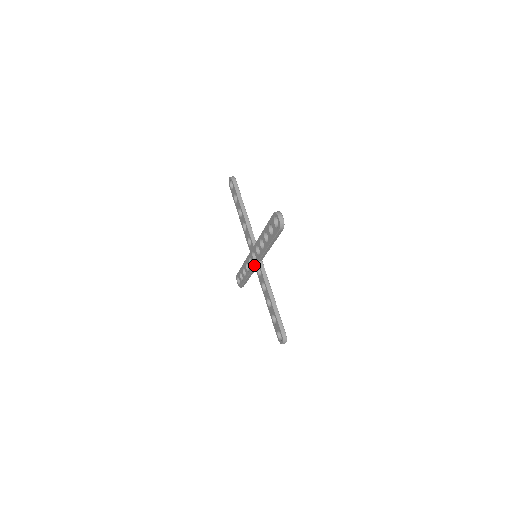
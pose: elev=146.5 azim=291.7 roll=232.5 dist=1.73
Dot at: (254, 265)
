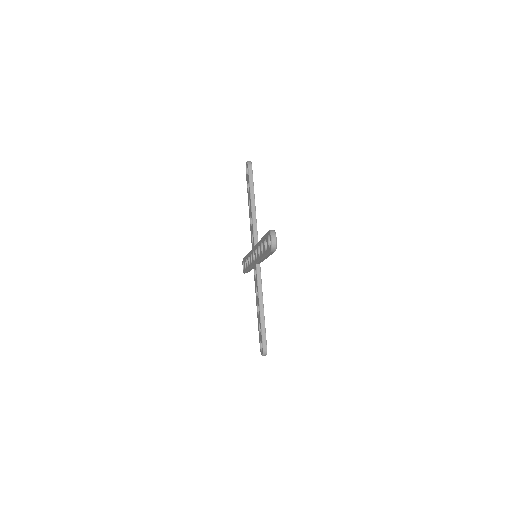
Dot at: (253, 264)
